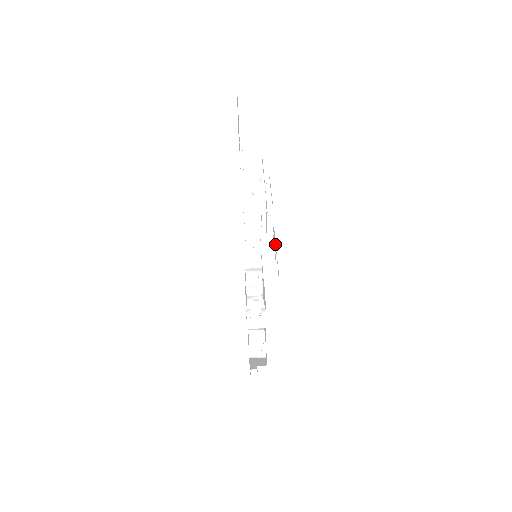
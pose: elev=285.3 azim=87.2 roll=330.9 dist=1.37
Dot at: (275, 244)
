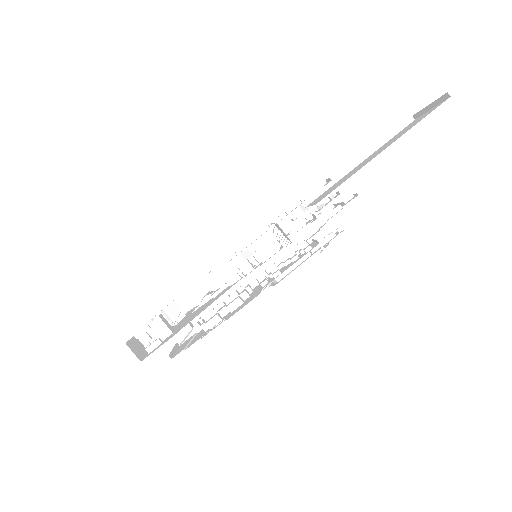
Dot at: (231, 315)
